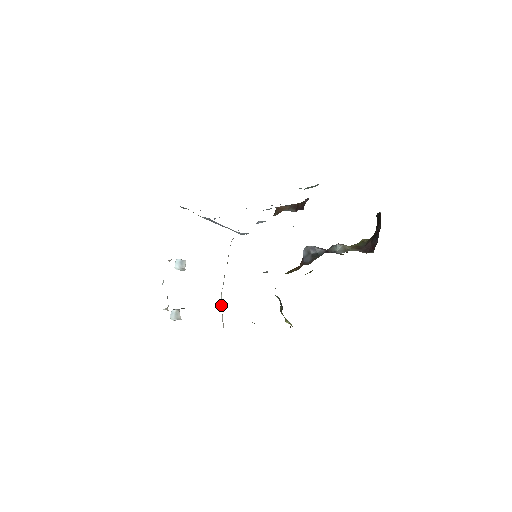
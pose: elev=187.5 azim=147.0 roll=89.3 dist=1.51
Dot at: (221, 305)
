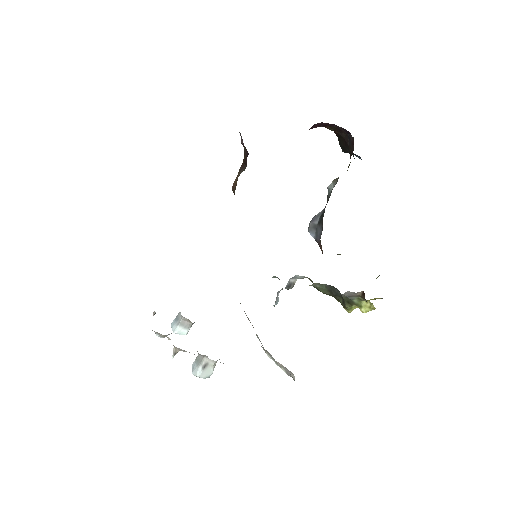
Dot at: occluded
